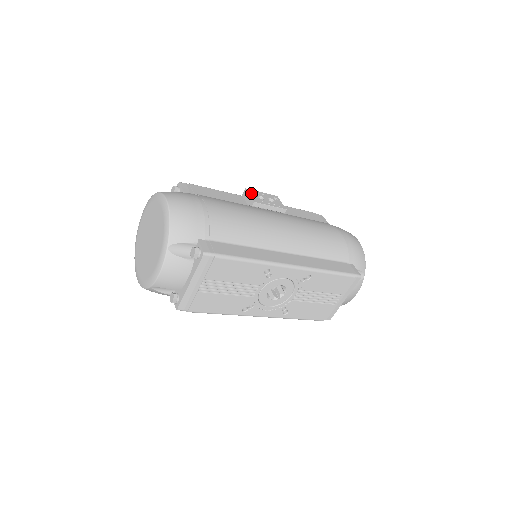
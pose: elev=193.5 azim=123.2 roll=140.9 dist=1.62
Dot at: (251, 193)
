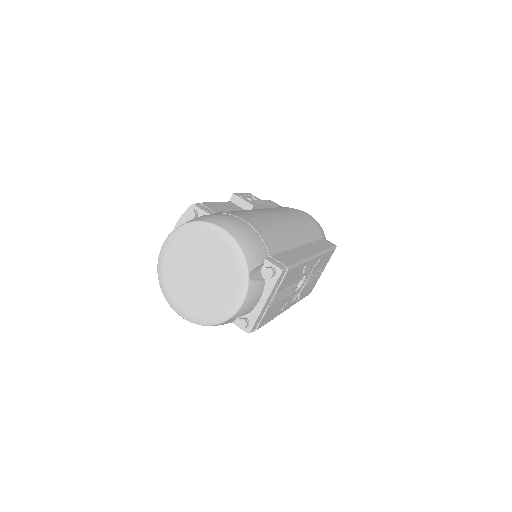
Dot at: (239, 197)
